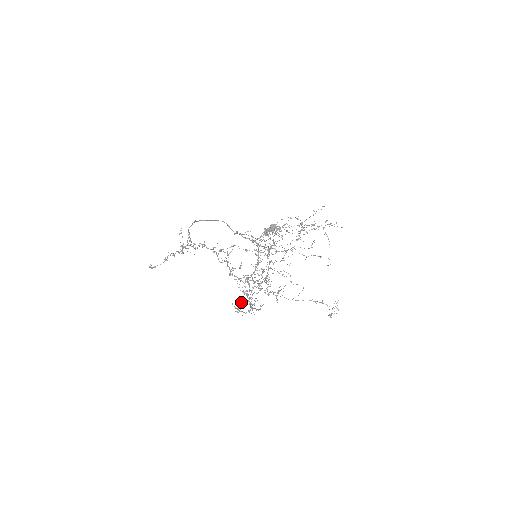
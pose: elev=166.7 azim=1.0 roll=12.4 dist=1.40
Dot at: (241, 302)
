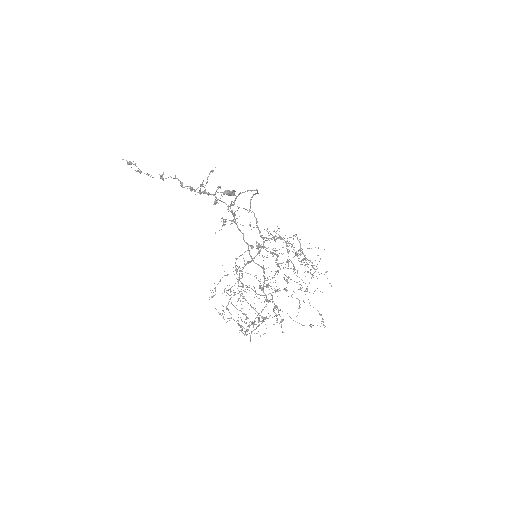
Dot at: (246, 319)
